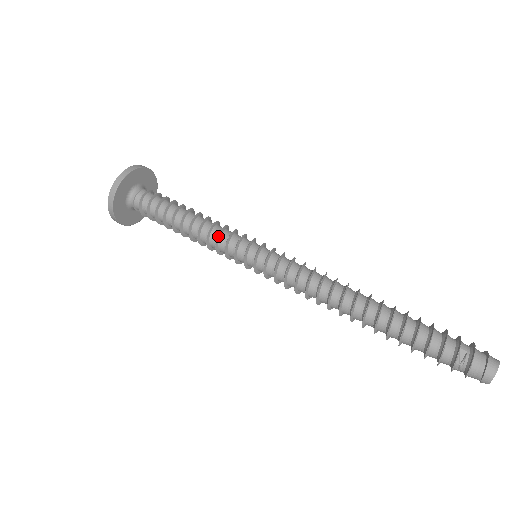
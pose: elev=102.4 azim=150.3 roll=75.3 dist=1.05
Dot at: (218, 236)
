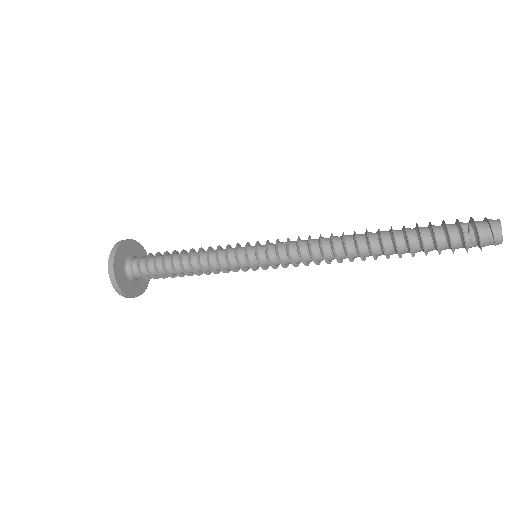
Dot at: (216, 254)
